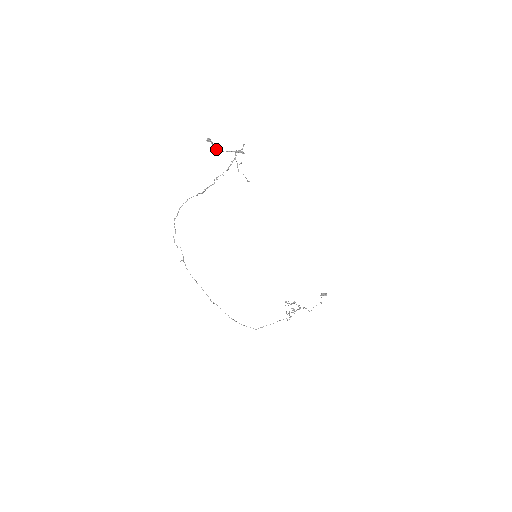
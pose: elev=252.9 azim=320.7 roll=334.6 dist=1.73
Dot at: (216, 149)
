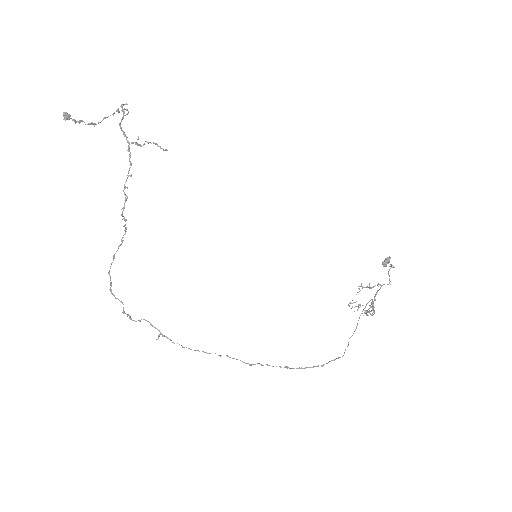
Dot at: occluded
